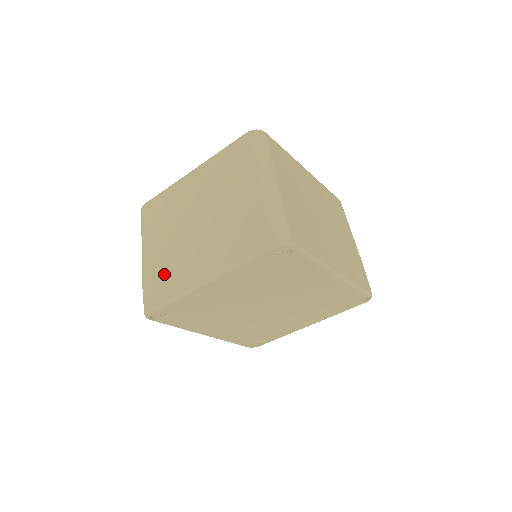
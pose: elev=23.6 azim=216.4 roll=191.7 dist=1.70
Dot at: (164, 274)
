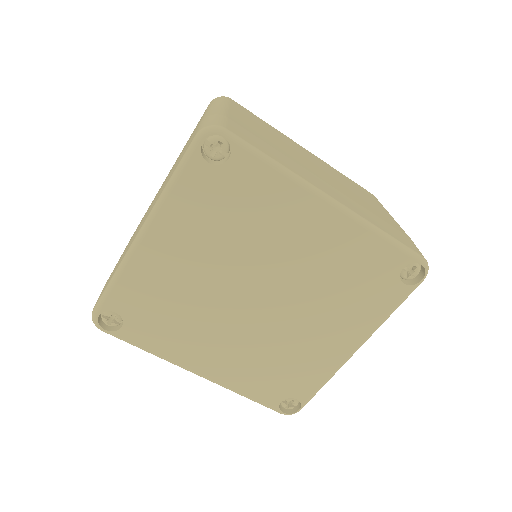
Dot at: (117, 264)
